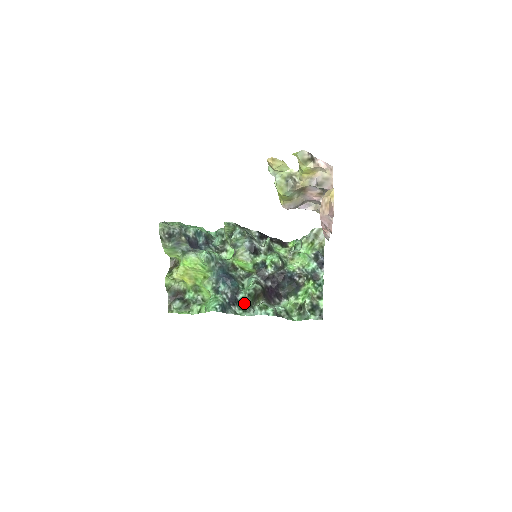
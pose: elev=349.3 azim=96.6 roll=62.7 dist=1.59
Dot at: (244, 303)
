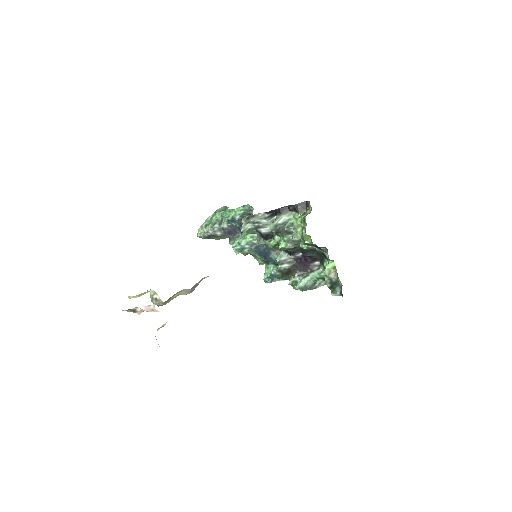
Dot at: occluded
